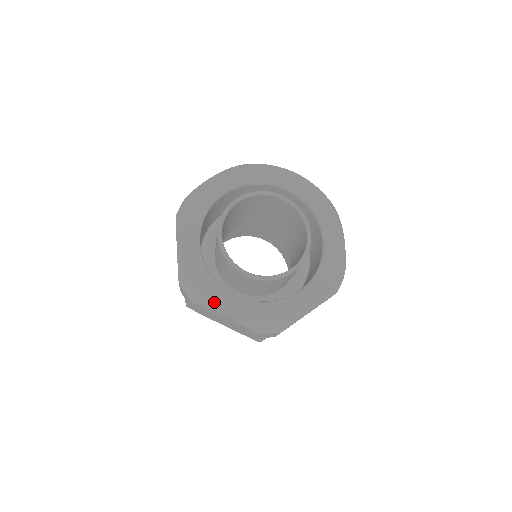
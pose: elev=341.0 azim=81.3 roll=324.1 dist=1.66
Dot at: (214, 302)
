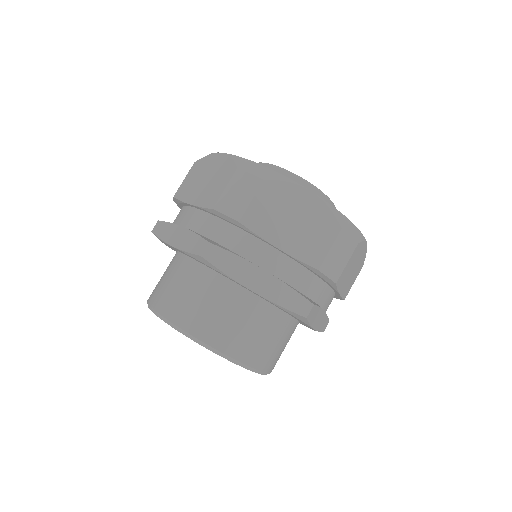
Dot at: occluded
